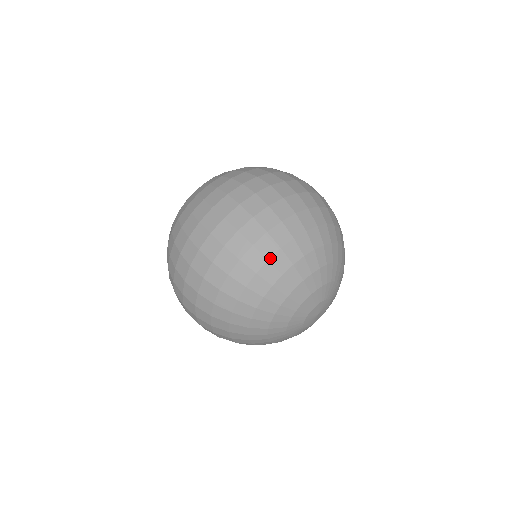
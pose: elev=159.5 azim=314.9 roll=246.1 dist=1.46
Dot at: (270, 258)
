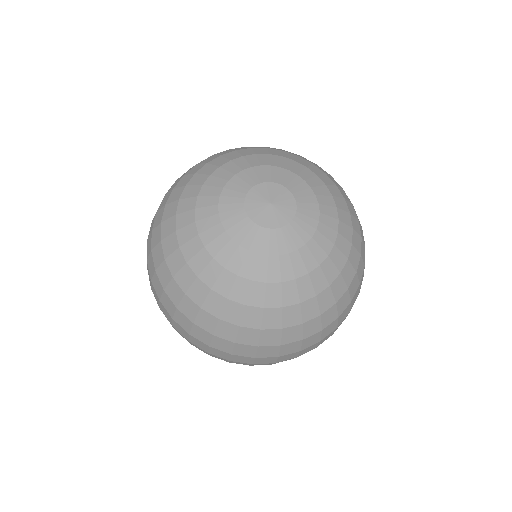
Dot at: (200, 162)
